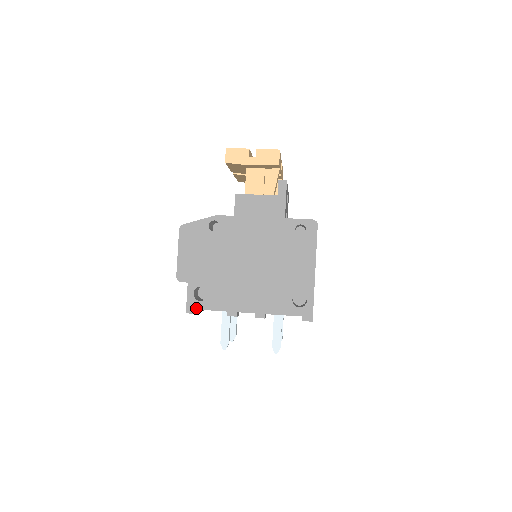
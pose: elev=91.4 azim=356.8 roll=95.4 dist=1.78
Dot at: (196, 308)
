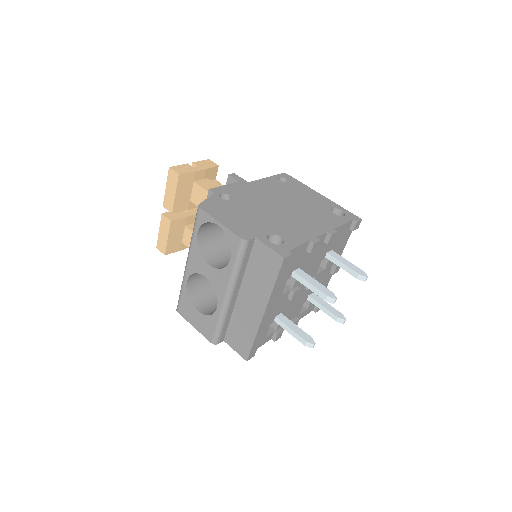
Dot at: (286, 250)
